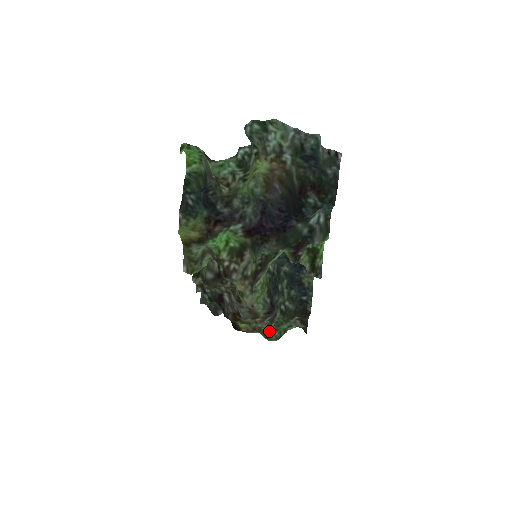
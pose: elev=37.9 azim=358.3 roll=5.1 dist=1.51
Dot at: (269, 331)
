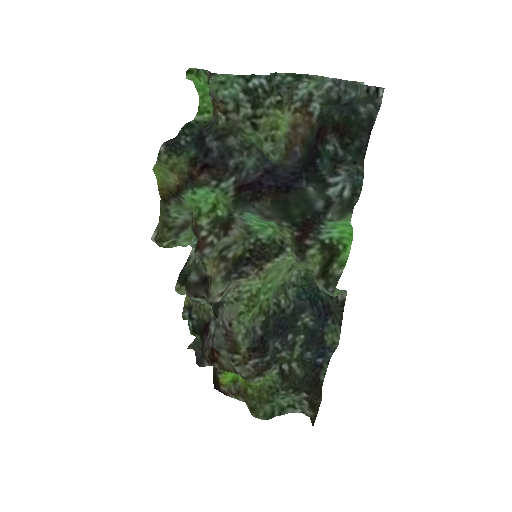
Dot at: (257, 399)
